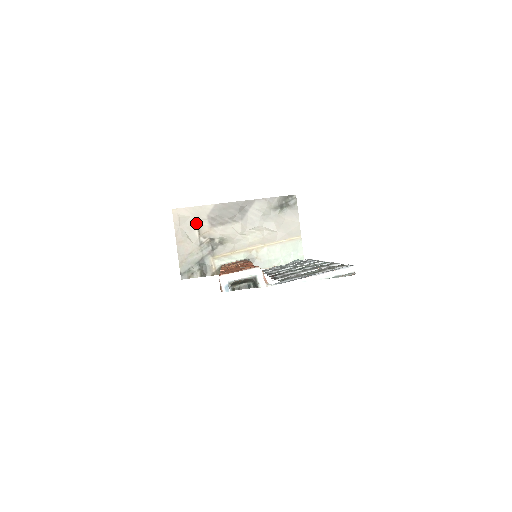
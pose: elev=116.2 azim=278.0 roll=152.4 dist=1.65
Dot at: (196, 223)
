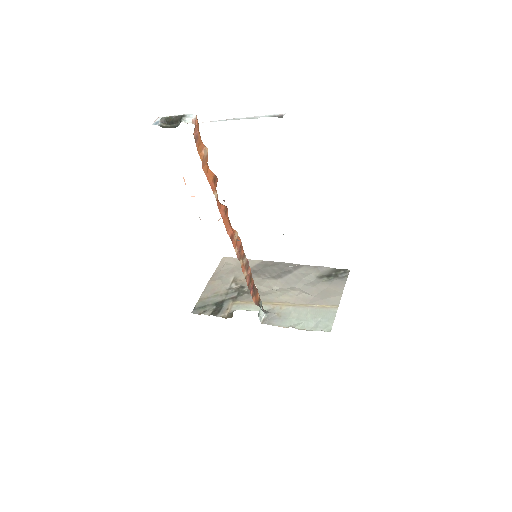
Dot at: (236, 271)
